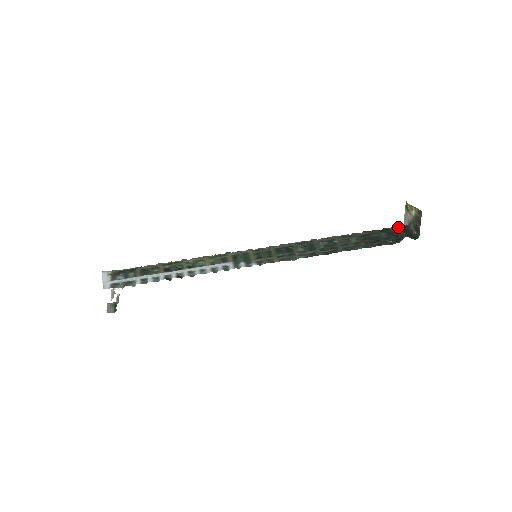
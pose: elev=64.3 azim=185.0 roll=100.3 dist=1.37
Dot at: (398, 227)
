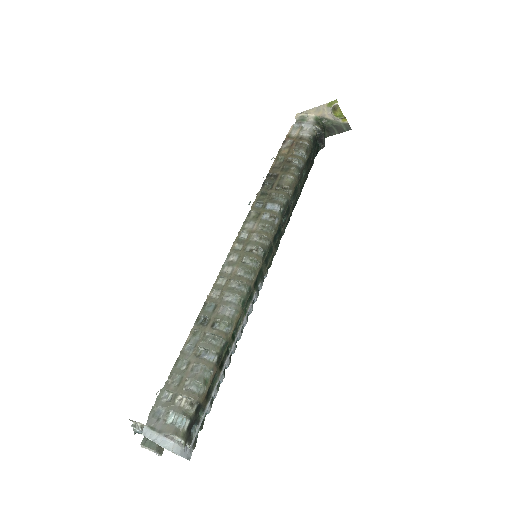
Dot at: (323, 135)
